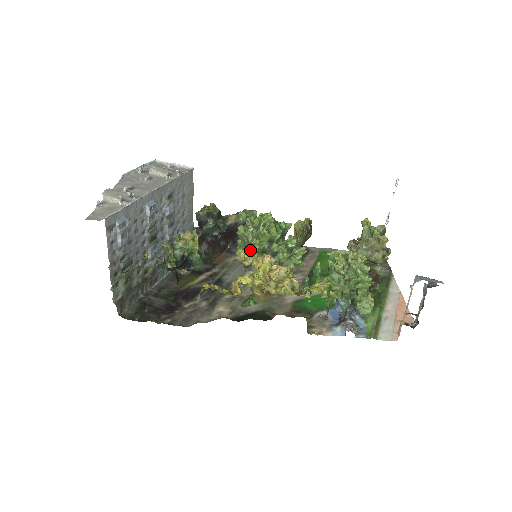
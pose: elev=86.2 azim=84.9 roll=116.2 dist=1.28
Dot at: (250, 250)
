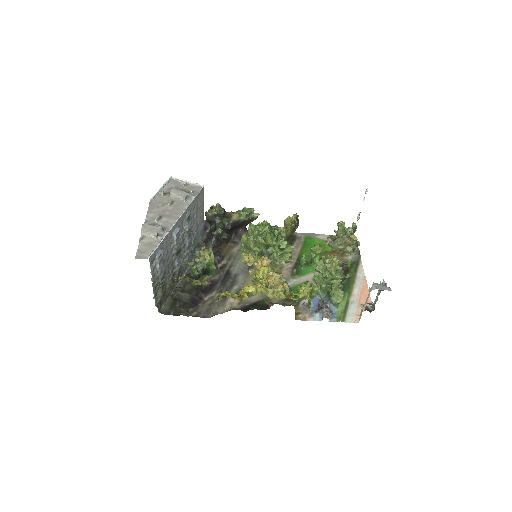
Dot at: (252, 254)
